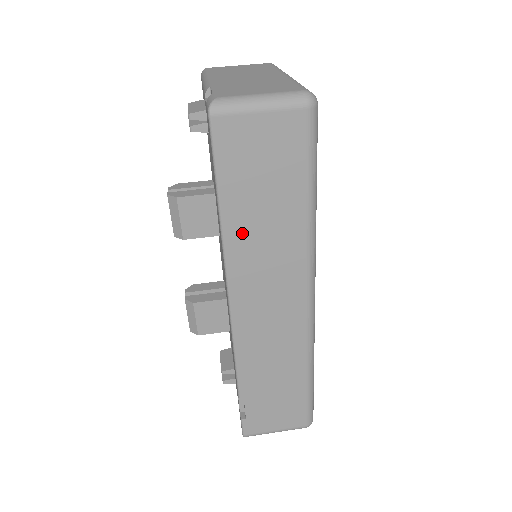
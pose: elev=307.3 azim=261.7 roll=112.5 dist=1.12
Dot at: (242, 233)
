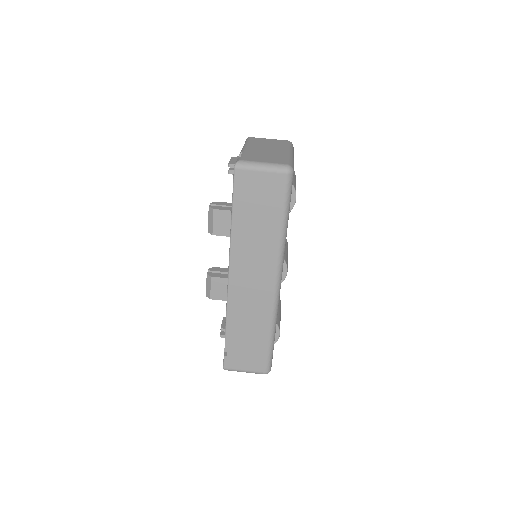
Dot at: (242, 234)
